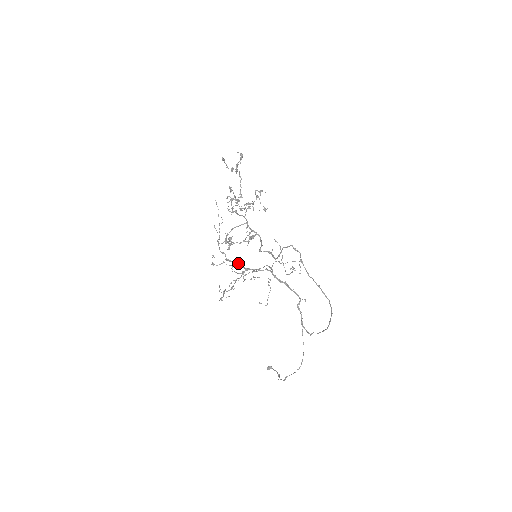
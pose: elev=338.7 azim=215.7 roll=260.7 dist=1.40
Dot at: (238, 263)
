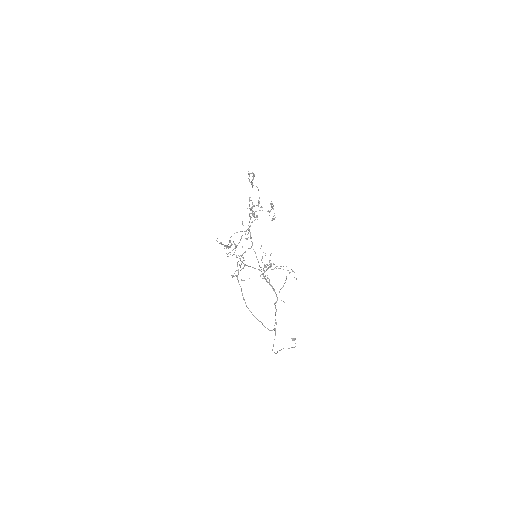
Dot at: (240, 259)
